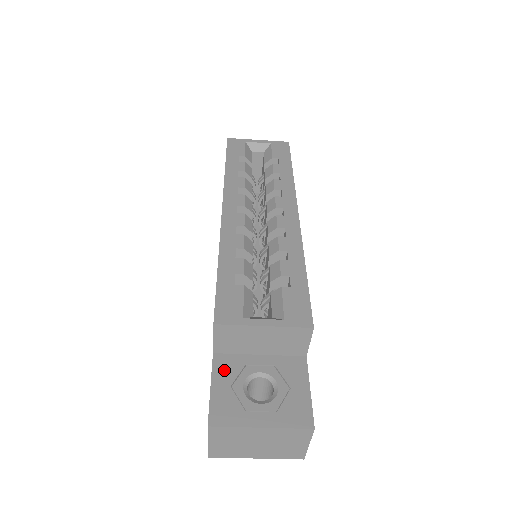
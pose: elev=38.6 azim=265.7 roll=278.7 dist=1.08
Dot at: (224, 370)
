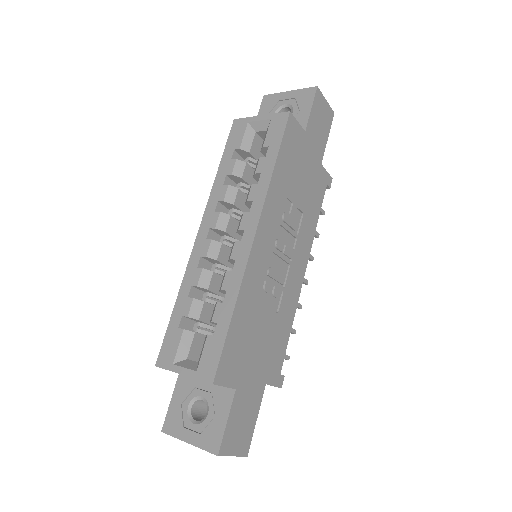
Dot at: (181, 389)
